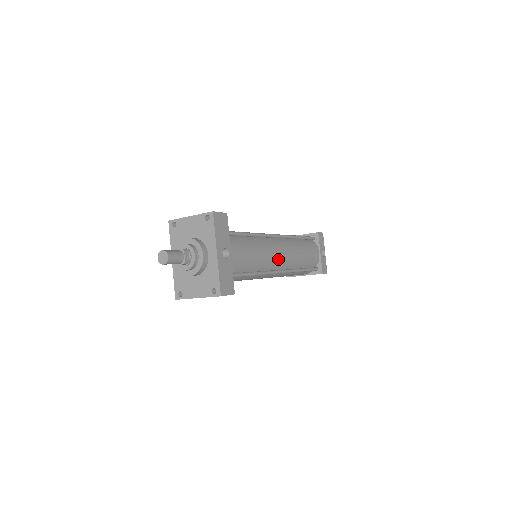
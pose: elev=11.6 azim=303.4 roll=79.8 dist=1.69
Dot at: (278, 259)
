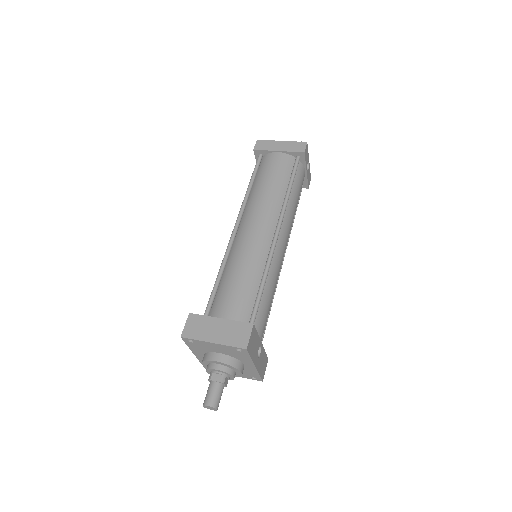
Dot at: occluded
